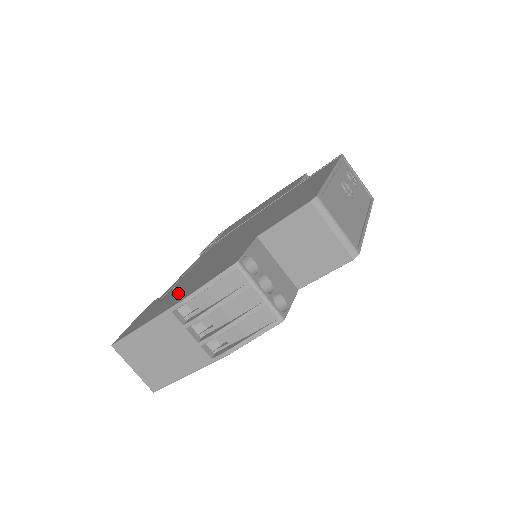
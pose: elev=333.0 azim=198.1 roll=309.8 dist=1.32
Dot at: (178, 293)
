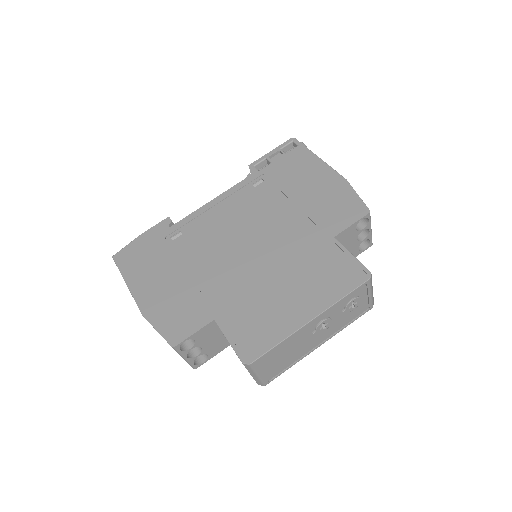
Dot at: (160, 277)
